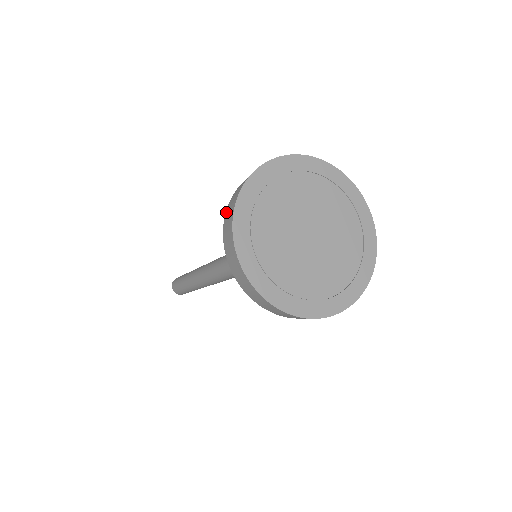
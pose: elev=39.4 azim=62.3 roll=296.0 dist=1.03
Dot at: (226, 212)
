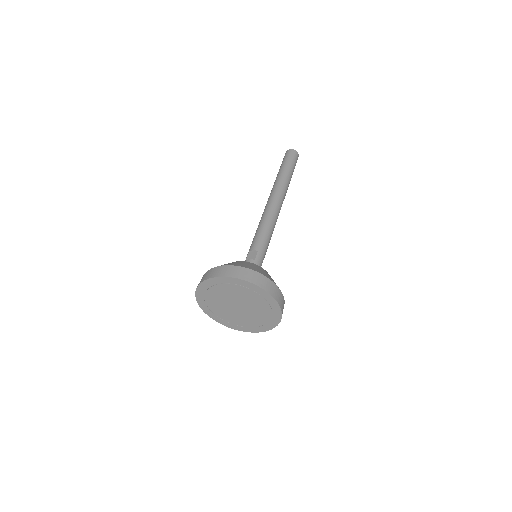
Dot at: occluded
